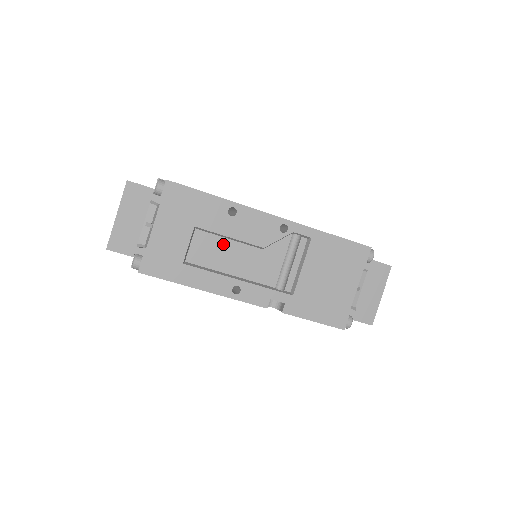
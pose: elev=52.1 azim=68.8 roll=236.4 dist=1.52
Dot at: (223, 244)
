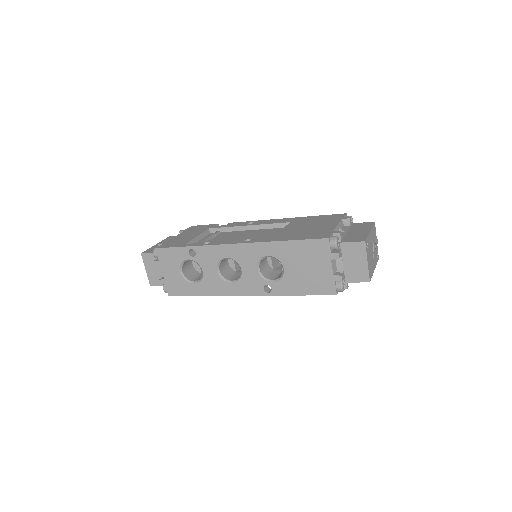
Dot at: occluded
